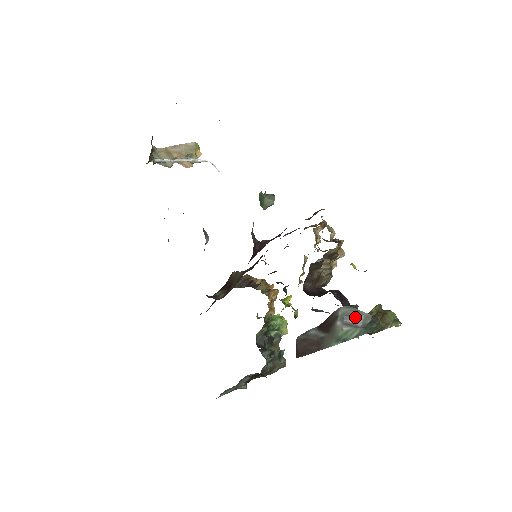
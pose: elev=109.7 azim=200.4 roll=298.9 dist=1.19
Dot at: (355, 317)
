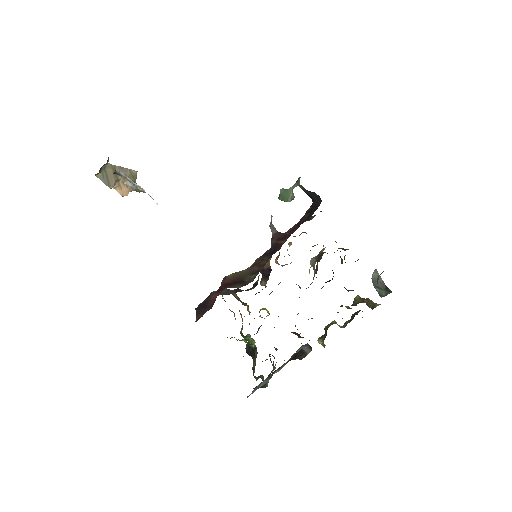
Dot at: (378, 282)
